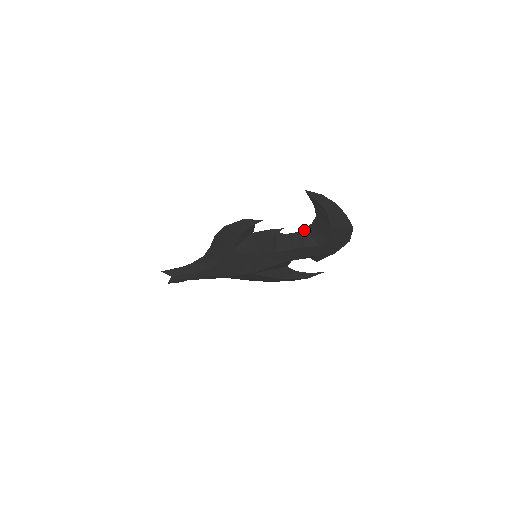
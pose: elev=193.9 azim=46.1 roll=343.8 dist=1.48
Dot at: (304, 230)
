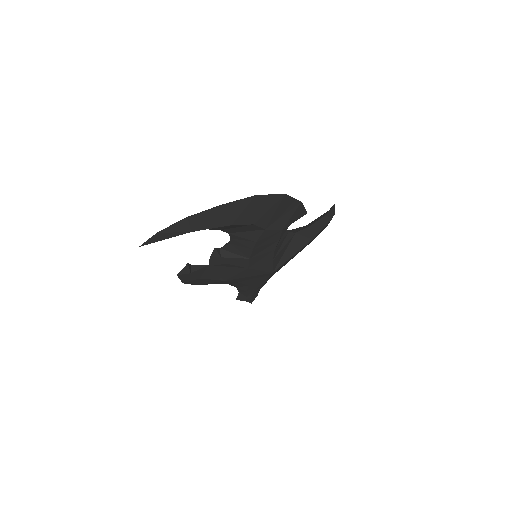
Dot at: (229, 234)
